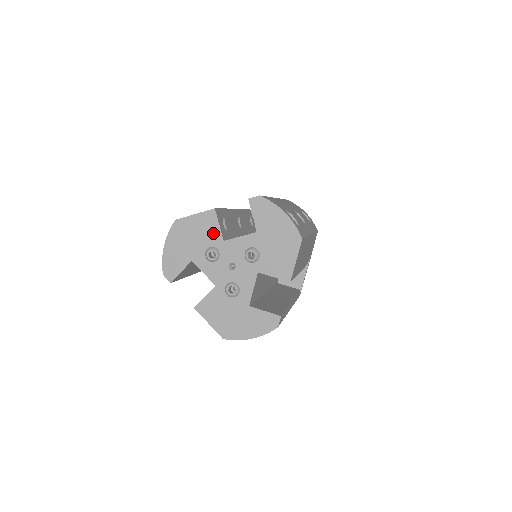
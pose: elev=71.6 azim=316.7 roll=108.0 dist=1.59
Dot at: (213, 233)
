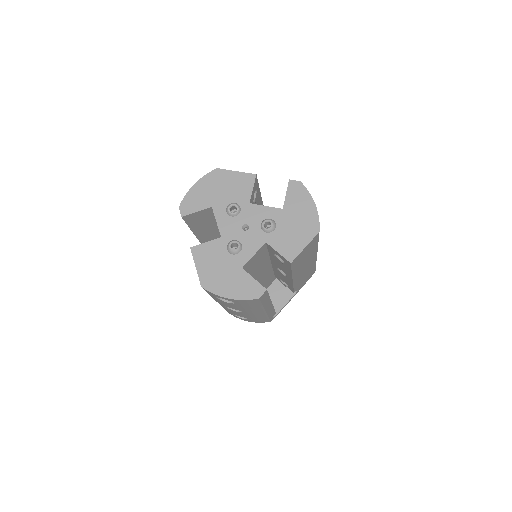
Dot at: (244, 193)
